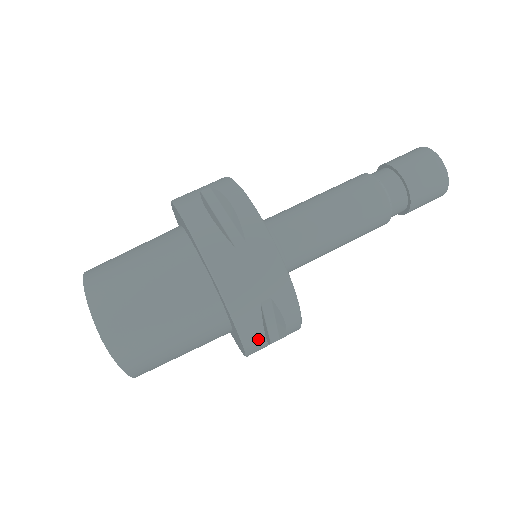
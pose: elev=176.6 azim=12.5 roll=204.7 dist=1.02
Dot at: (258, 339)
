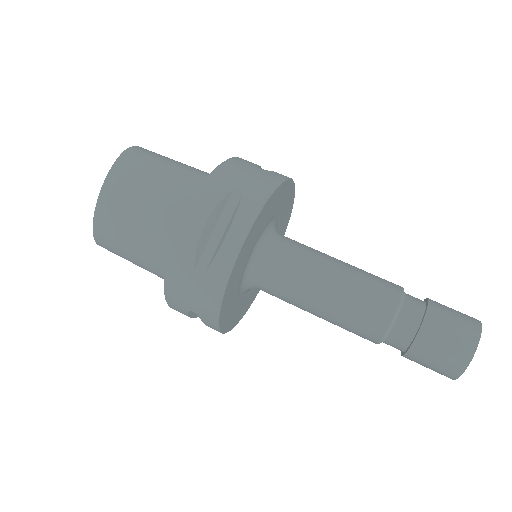
Dot at: (199, 220)
